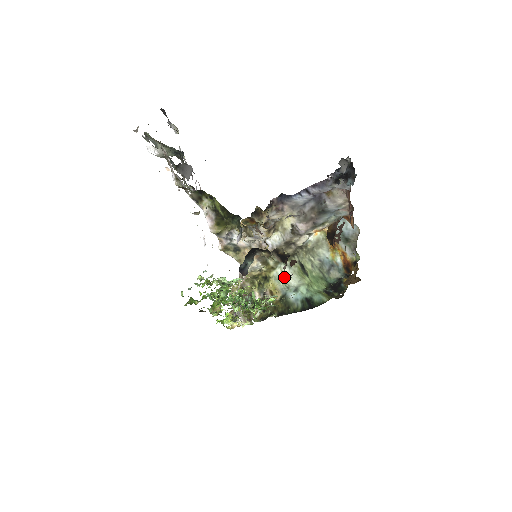
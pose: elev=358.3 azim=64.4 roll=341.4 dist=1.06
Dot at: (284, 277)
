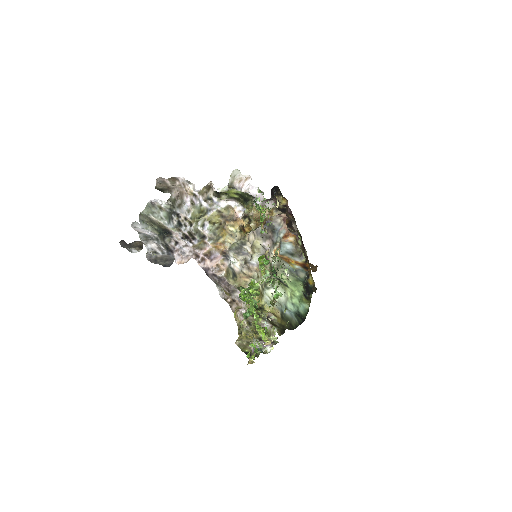
Dot at: occluded
